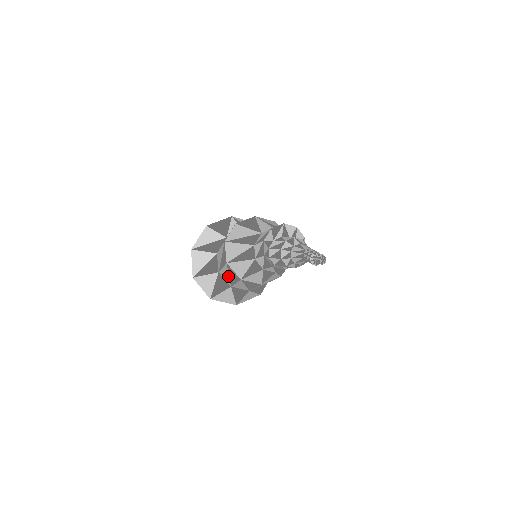
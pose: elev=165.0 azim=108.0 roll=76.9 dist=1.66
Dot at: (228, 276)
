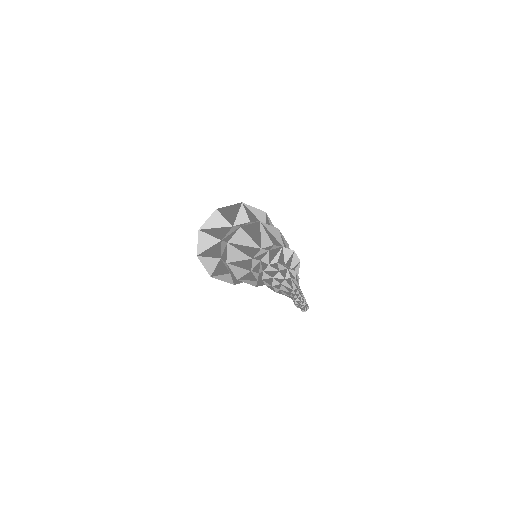
Dot at: occluded
